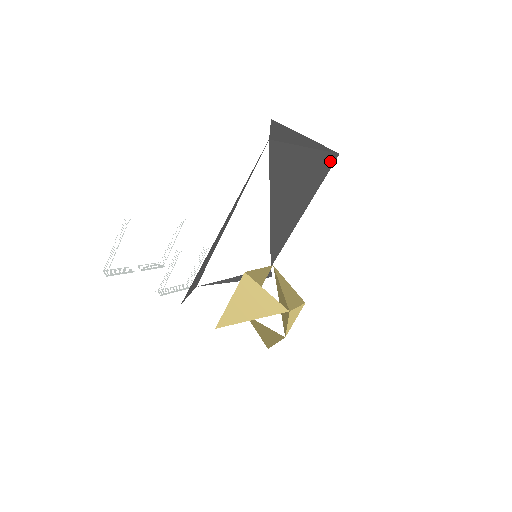
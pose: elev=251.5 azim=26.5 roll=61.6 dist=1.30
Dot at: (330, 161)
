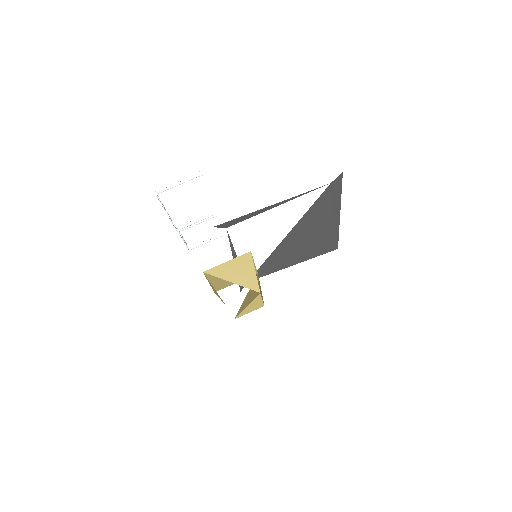
Dot at: (331, 246)
